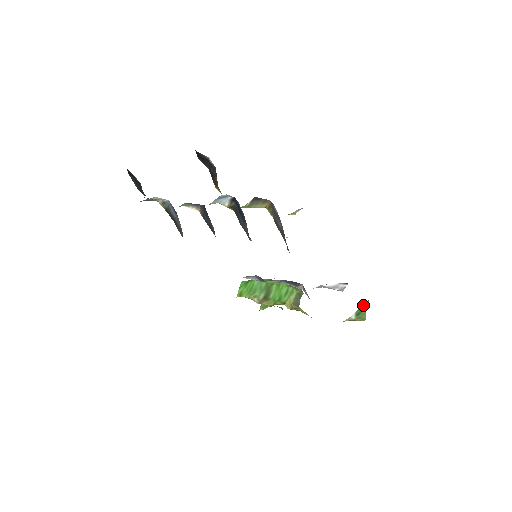
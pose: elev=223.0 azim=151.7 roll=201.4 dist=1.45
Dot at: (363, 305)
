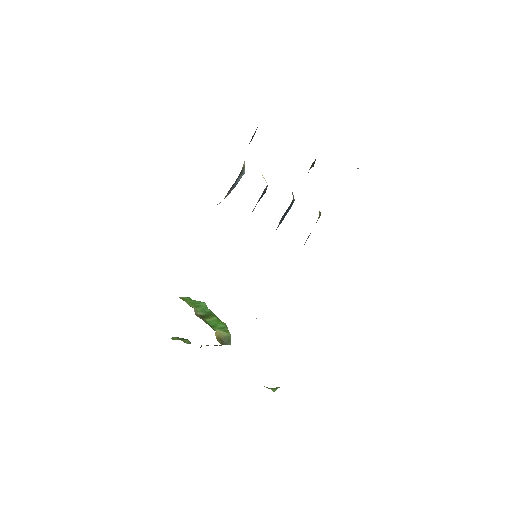
Dot at: occluded
